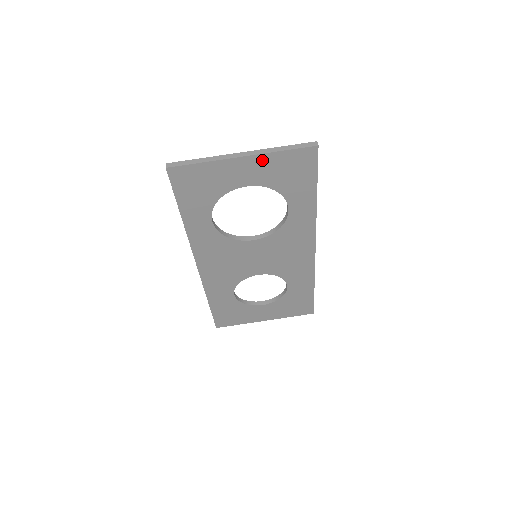
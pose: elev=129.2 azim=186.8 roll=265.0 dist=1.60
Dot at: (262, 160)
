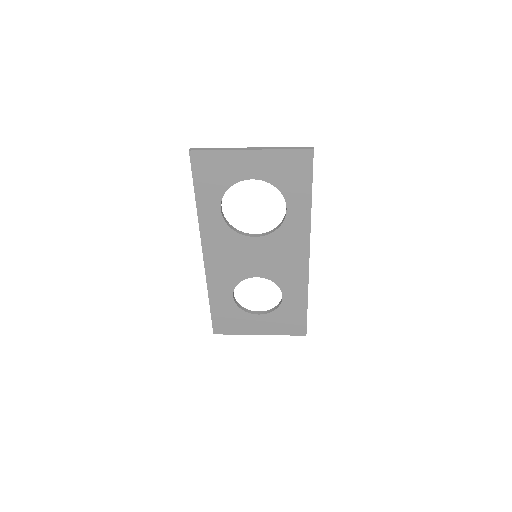
Dot at: (267, 156)
